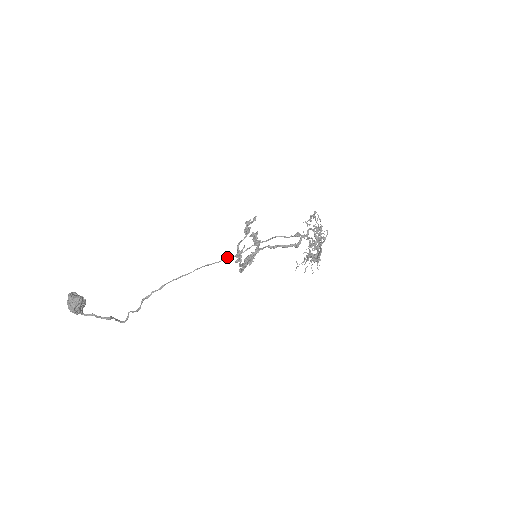
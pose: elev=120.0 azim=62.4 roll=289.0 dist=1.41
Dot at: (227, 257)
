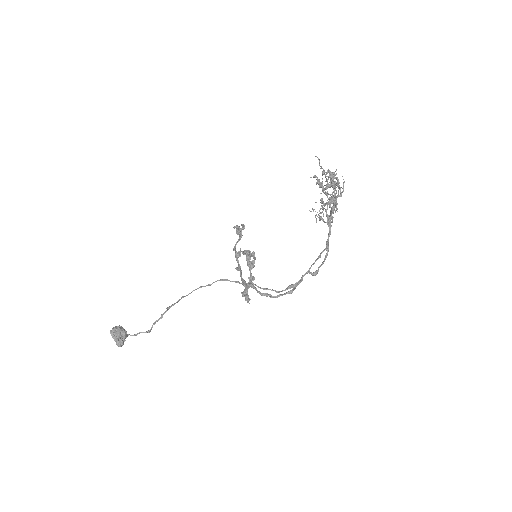
Dot at: (225, 280)
